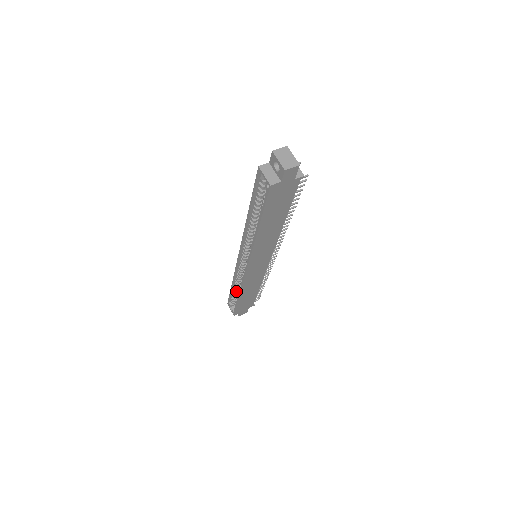
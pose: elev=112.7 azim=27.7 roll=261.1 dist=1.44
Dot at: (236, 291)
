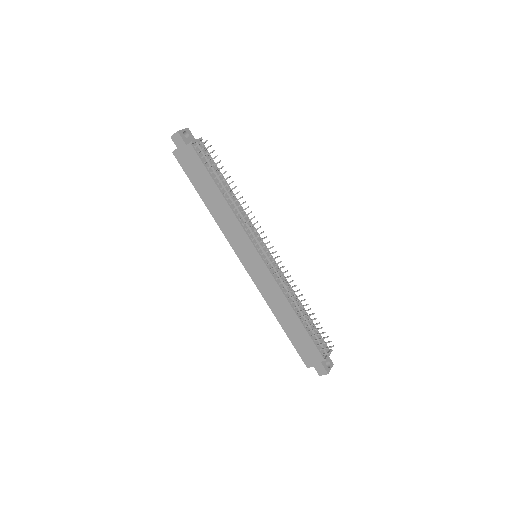
Dot at: occluded
